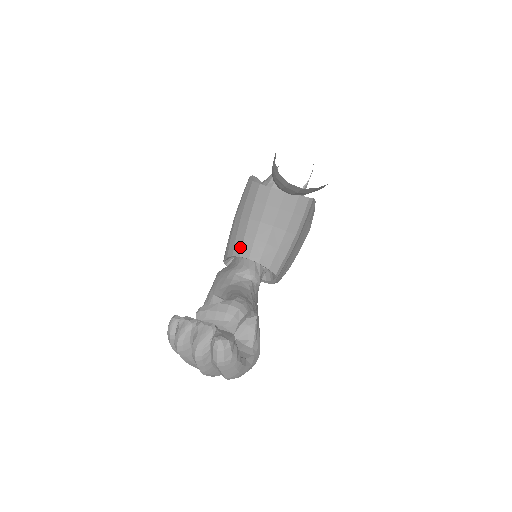
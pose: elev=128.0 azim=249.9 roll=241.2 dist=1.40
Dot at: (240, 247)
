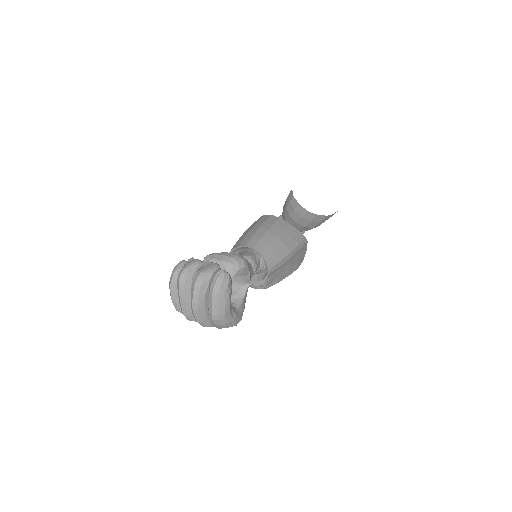
Dot at: (247, 241)
